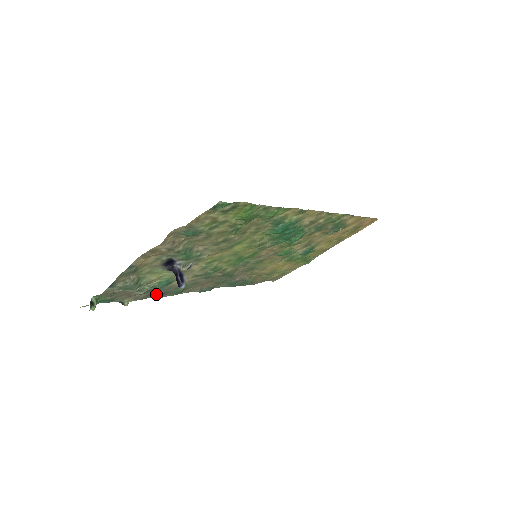
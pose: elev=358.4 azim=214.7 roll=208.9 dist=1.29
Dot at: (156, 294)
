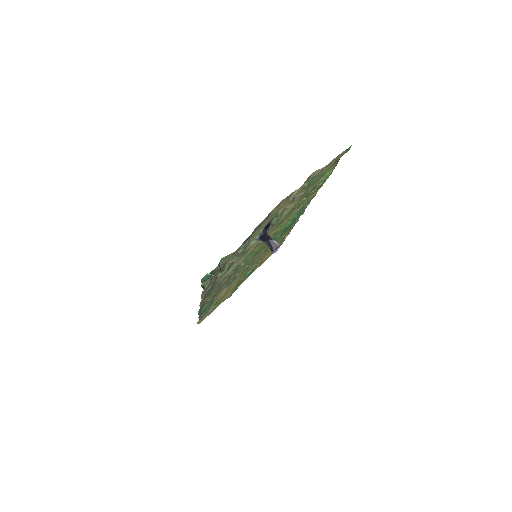
Dot at: (206, 290)
